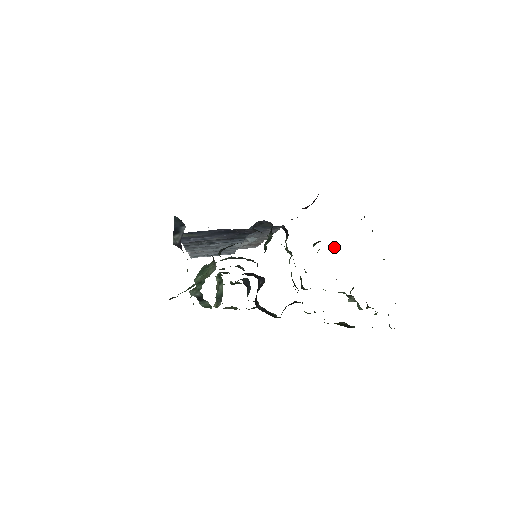
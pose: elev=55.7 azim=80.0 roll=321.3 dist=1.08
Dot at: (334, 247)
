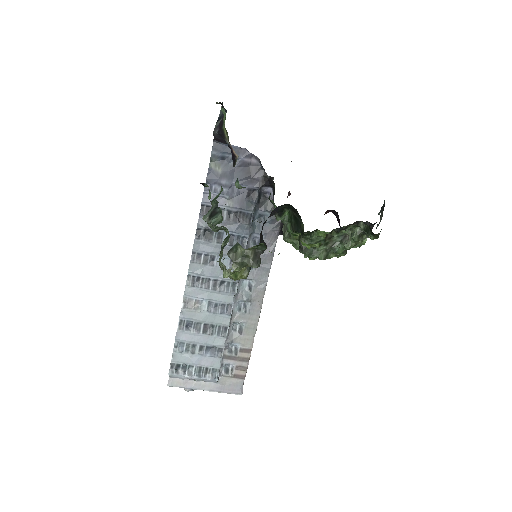
Dot at: occluded
